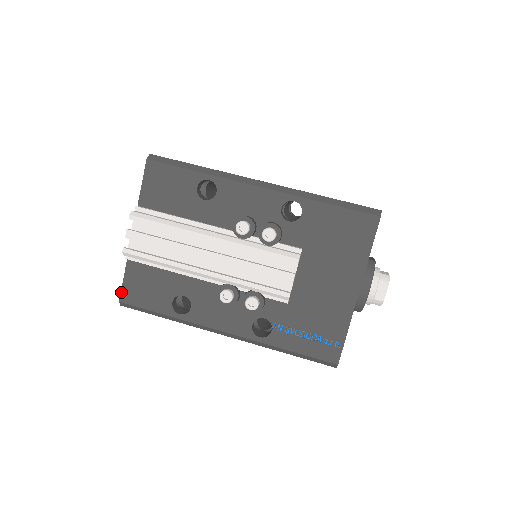
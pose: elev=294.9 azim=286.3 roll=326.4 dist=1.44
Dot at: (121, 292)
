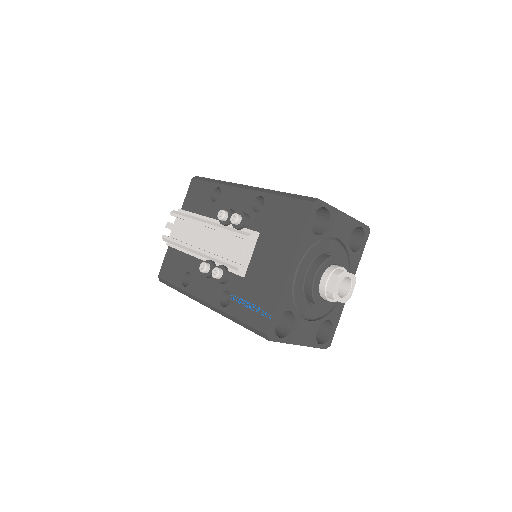
Dot at: (160, 270)
